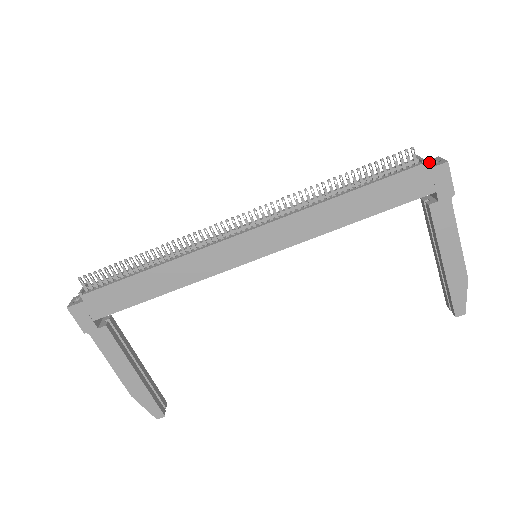
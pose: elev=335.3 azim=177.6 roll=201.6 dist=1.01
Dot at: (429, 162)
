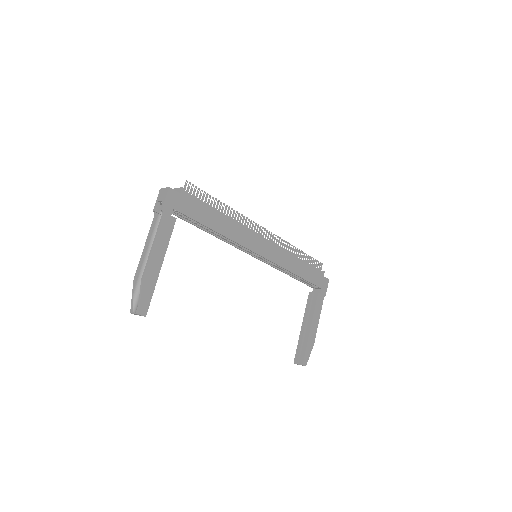
Dot at: occluded
